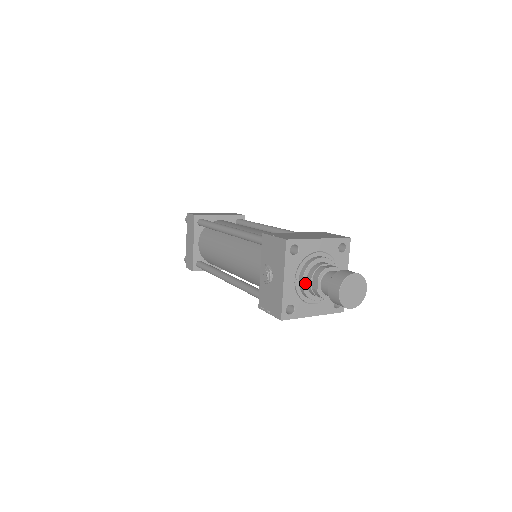
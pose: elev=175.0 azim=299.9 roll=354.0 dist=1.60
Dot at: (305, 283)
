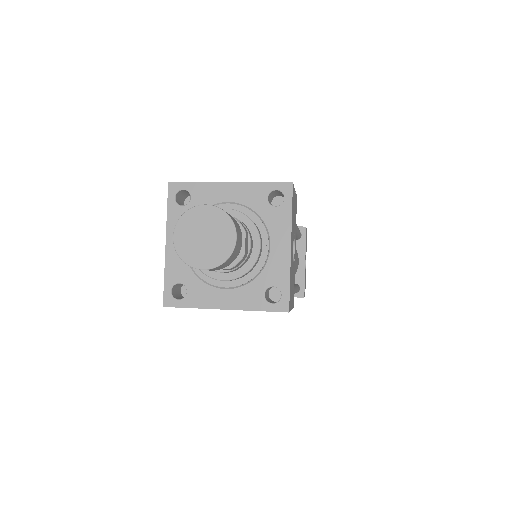
Dot at: occluded
